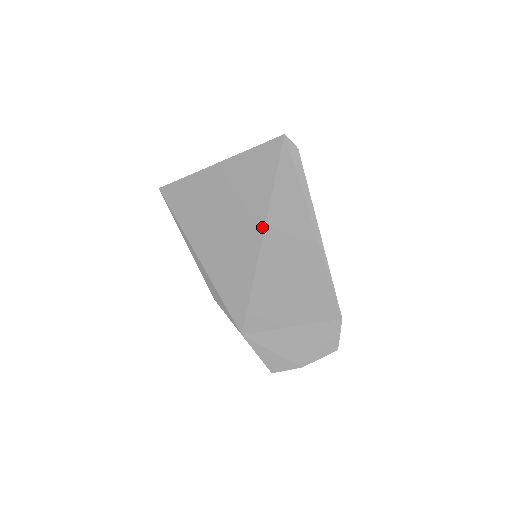
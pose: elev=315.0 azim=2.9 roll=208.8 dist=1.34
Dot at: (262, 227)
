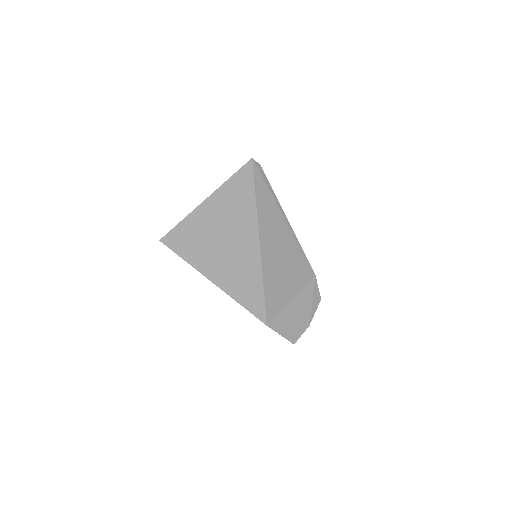
Dot at: (257, 230)
